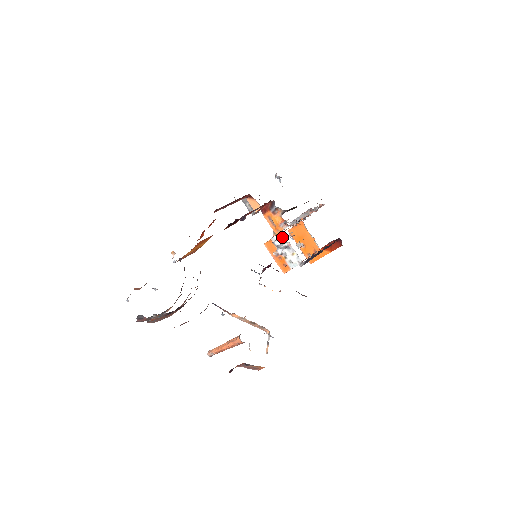
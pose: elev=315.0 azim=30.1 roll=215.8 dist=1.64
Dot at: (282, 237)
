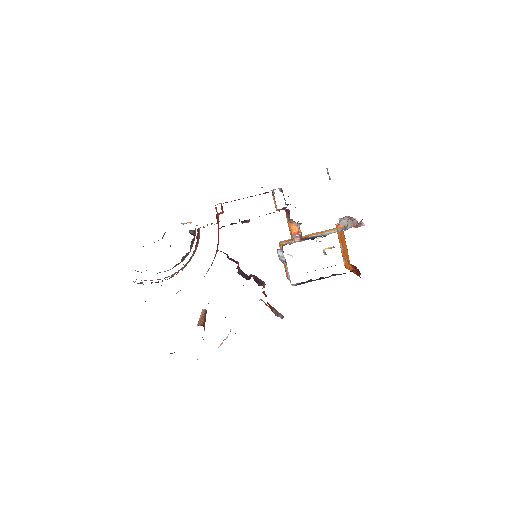
Dot at: (283, 251)
